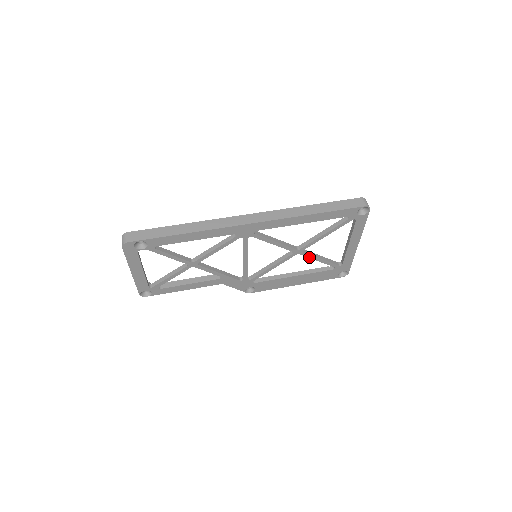
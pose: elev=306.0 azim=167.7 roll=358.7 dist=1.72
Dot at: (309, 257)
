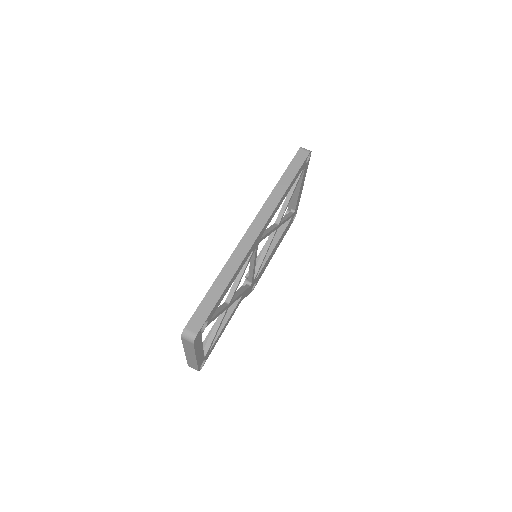
Dot at: occluded
